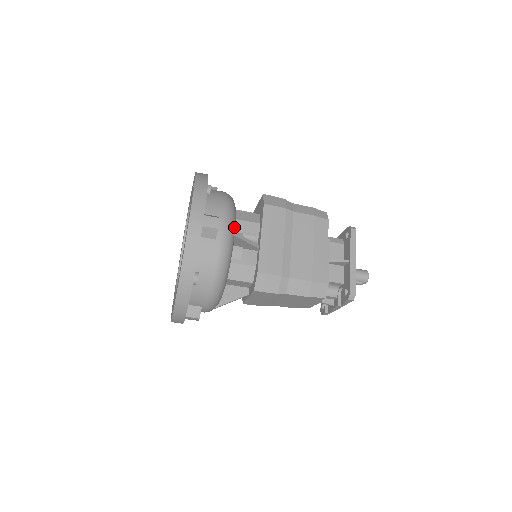
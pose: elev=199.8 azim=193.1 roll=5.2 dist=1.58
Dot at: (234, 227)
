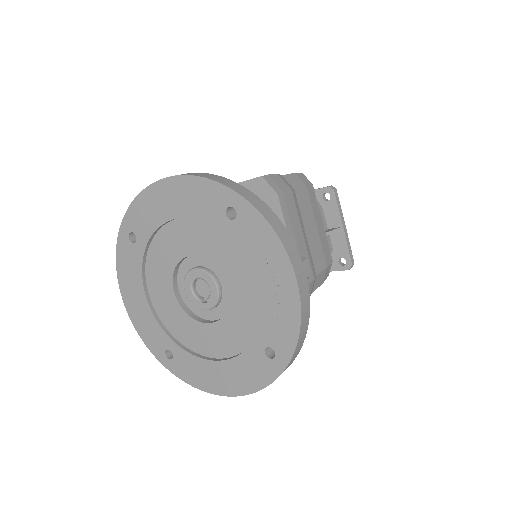
Dot at: occluded
